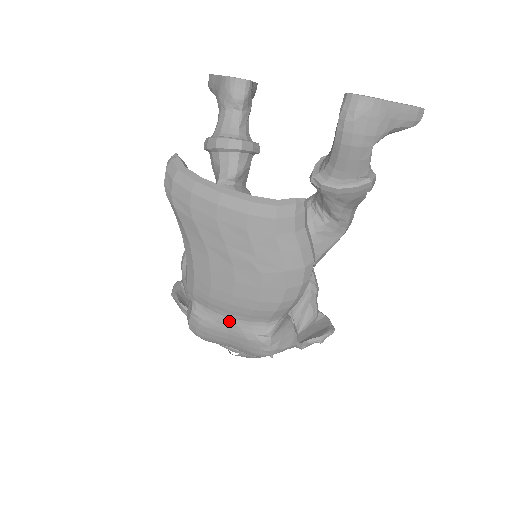
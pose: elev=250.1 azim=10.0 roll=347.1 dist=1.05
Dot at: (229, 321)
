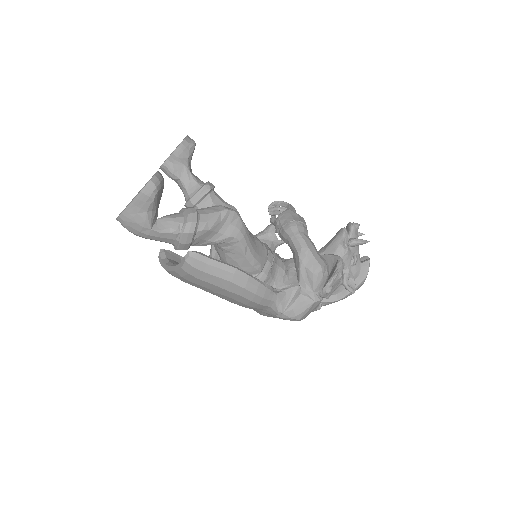
Dot at: (262, 312)
